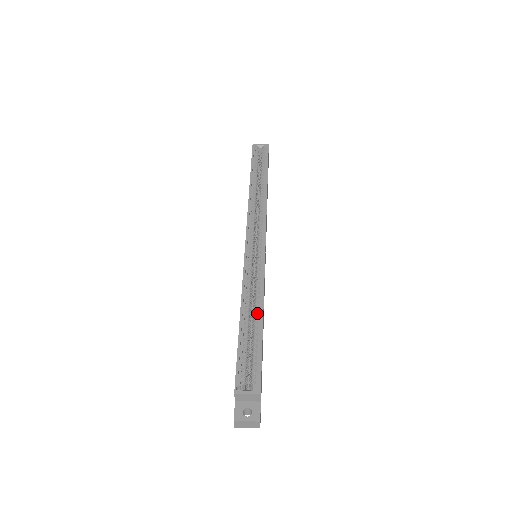
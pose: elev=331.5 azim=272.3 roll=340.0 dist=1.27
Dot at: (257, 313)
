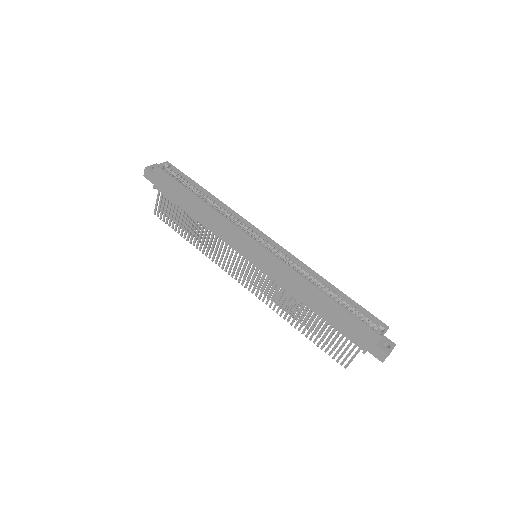
Dot at: (324, 287)
